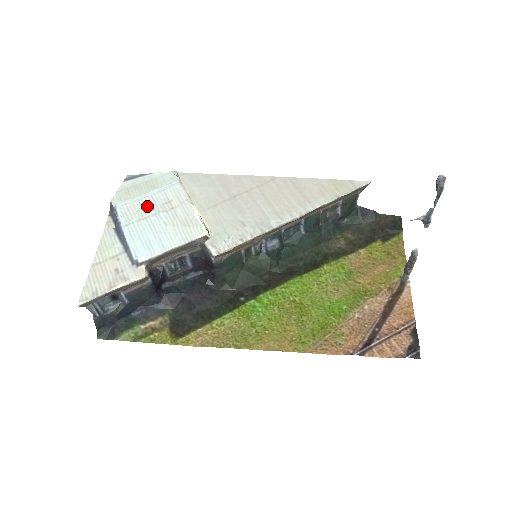
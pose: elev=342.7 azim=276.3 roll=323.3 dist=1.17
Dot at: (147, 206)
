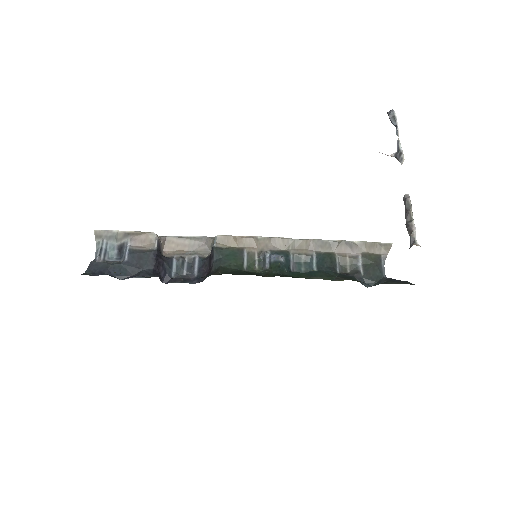
Dot at: occluded
